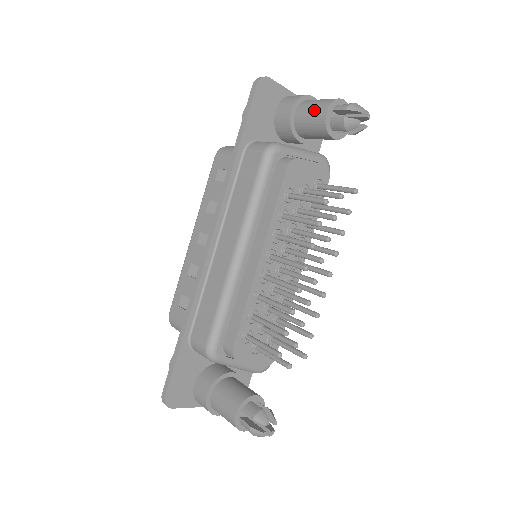
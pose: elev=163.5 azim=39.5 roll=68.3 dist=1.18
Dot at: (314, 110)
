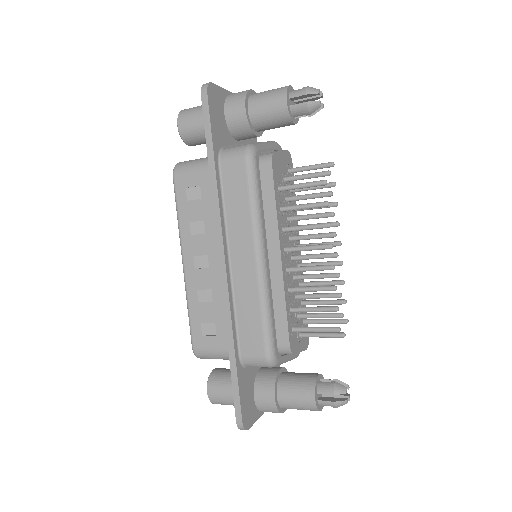
Dot at: (271, 103)
